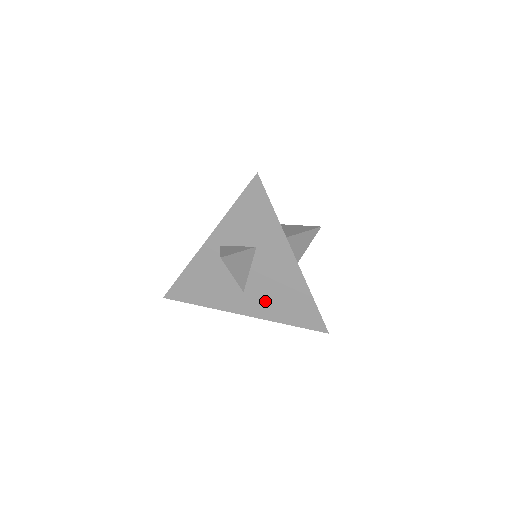
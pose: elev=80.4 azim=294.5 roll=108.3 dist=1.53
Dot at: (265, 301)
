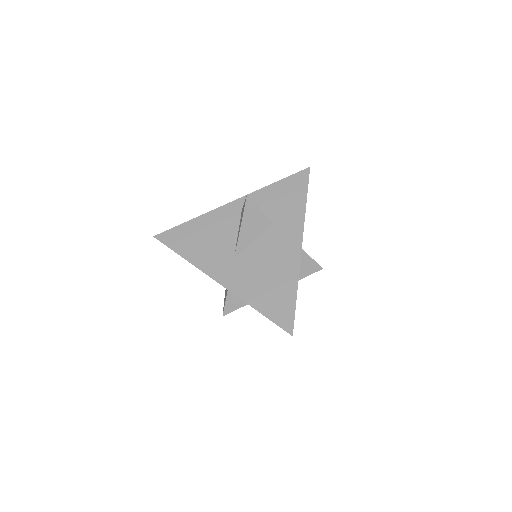
Dot at: occluded
